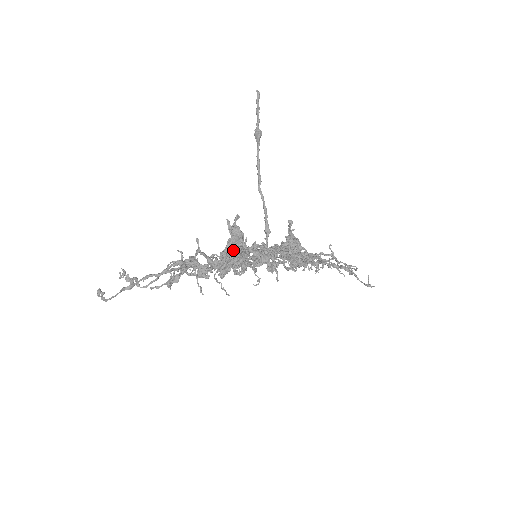
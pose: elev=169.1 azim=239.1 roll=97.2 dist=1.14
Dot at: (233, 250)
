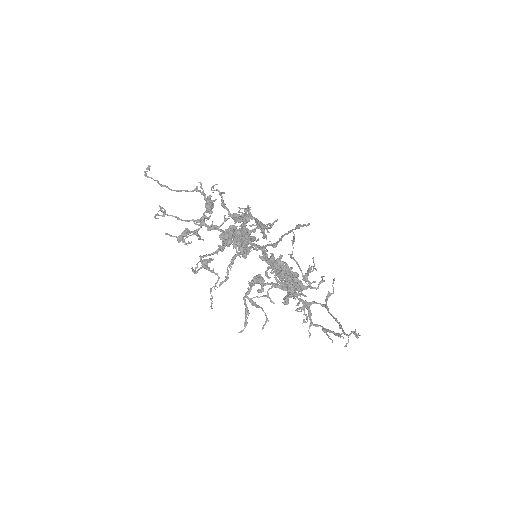
Dot at: occluded
